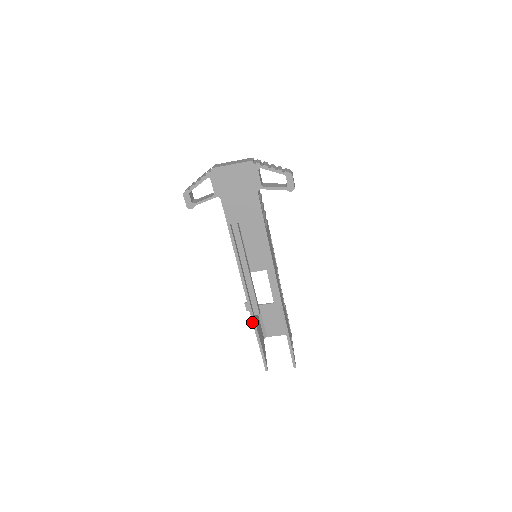
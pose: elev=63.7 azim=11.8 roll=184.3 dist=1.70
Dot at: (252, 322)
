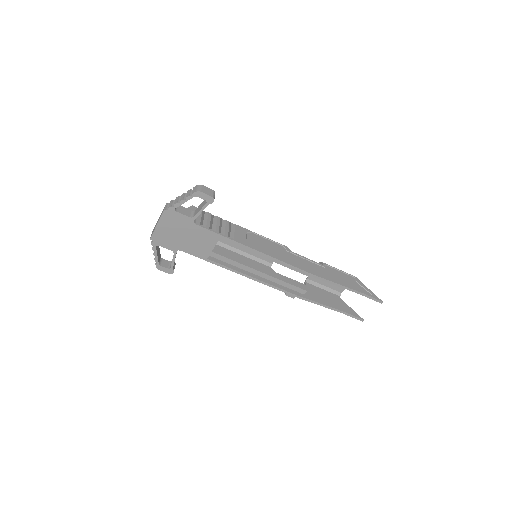
Dot at: occluded
